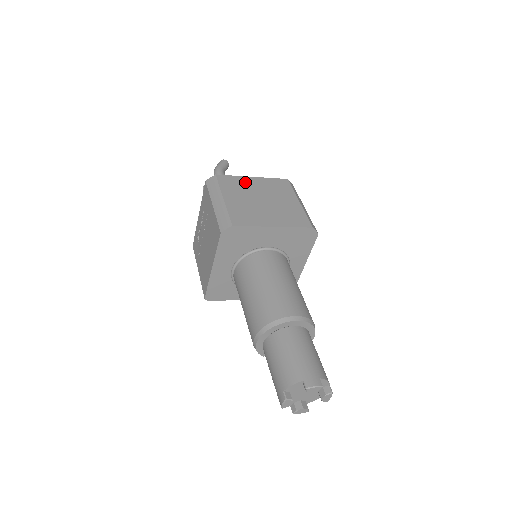
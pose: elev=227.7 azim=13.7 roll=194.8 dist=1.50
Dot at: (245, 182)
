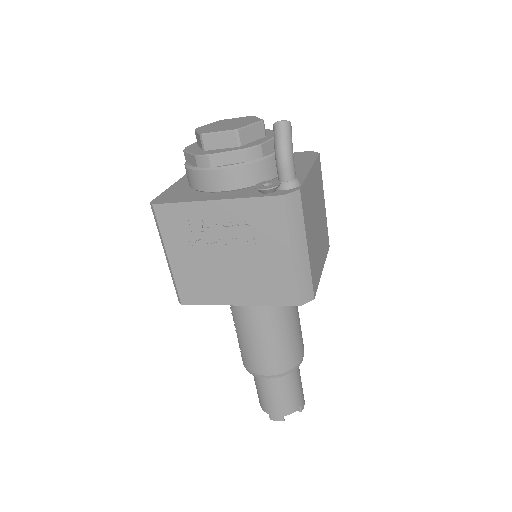
Dot at: (310, 189)
